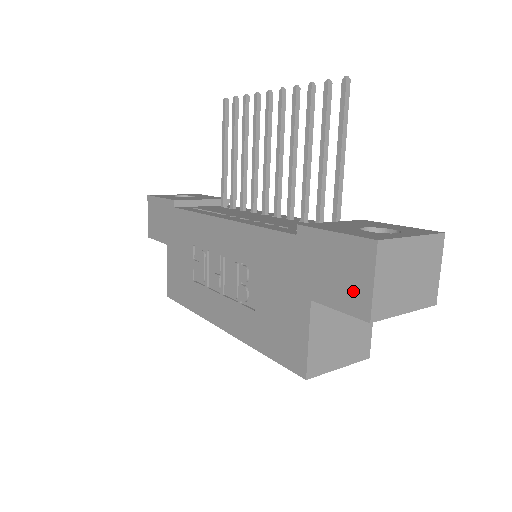
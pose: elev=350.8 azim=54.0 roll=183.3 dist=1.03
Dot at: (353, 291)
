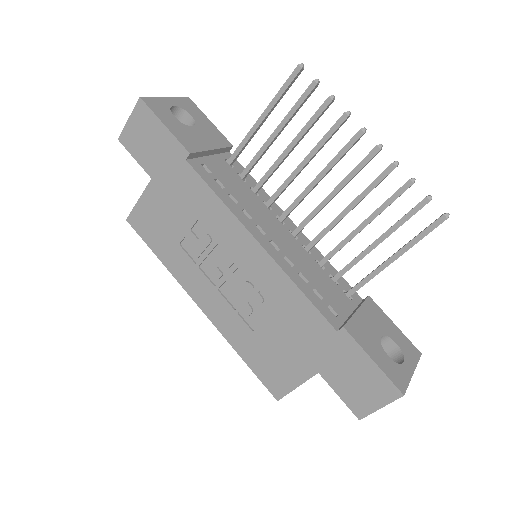
Dot at: (361, 399)
